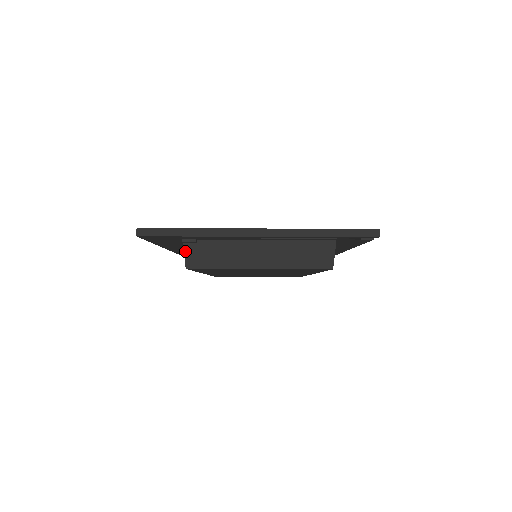
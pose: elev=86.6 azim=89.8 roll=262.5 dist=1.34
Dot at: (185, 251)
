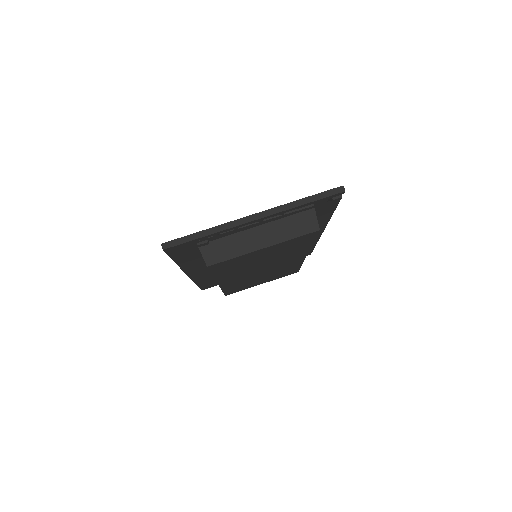
Dot at: (202, 253)
